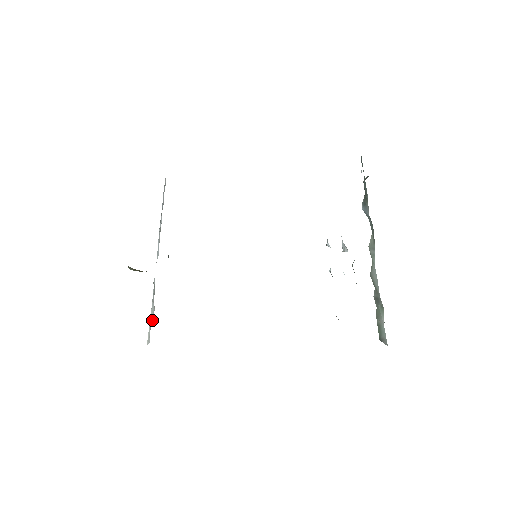
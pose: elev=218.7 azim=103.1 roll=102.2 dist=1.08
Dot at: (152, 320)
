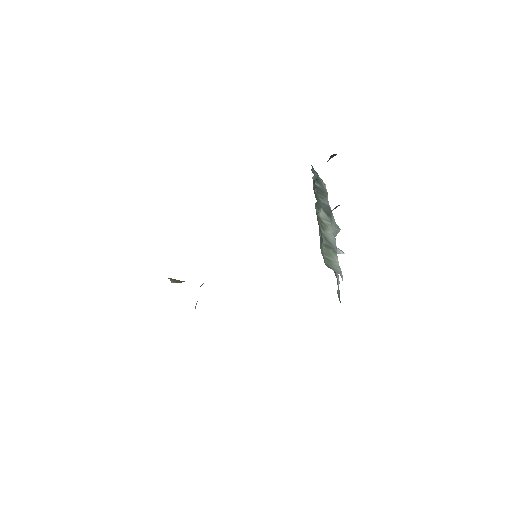
Dot at: occluded
